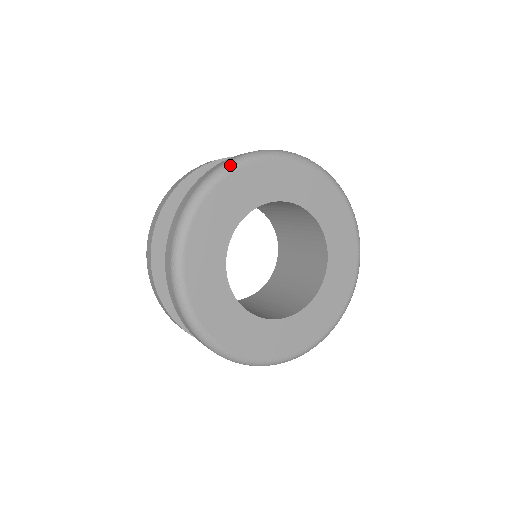
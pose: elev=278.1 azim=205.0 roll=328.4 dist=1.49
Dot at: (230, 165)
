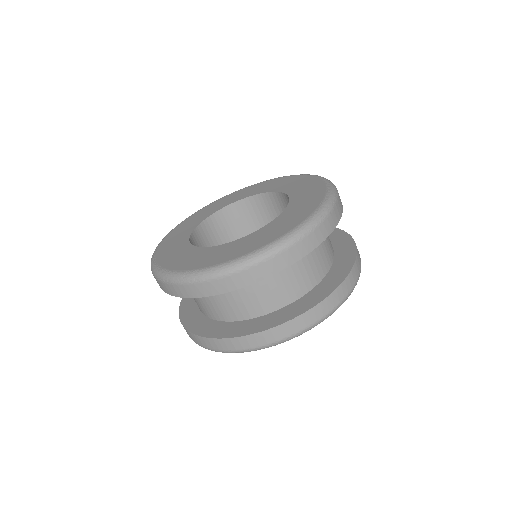
Dot at: occluded
